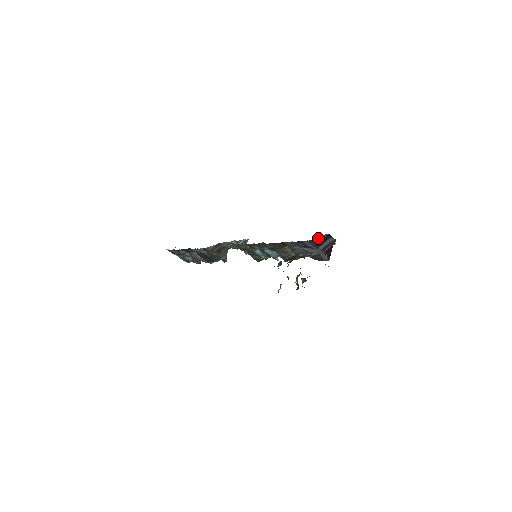
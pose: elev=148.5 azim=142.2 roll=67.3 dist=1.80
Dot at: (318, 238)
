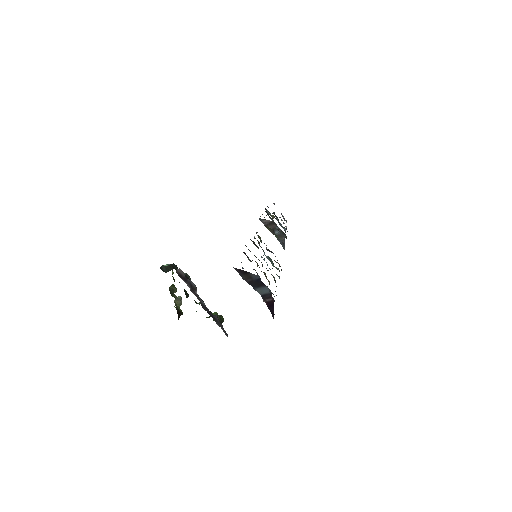
Dot at: (248, 273)
